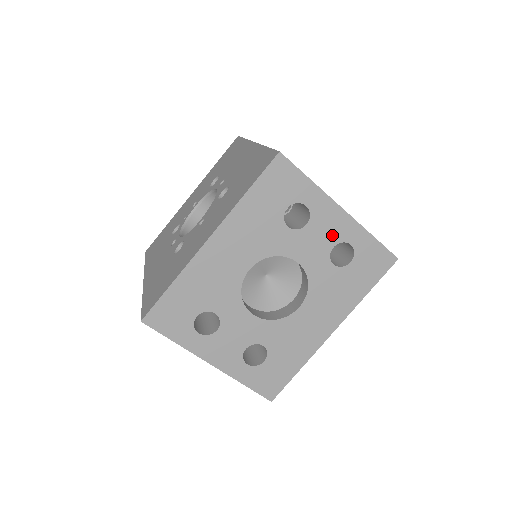
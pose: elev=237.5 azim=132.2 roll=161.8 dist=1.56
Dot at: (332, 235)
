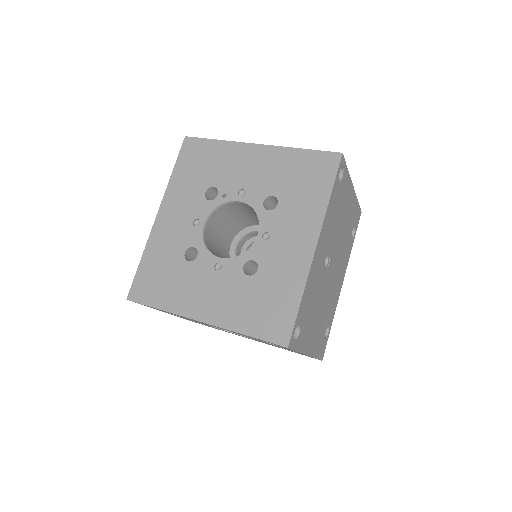
Dot at: occluded
